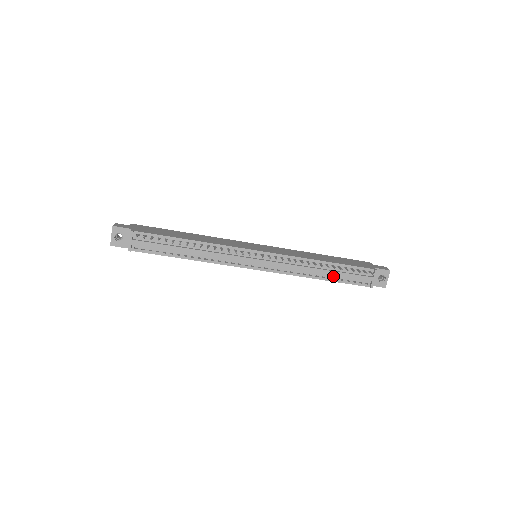
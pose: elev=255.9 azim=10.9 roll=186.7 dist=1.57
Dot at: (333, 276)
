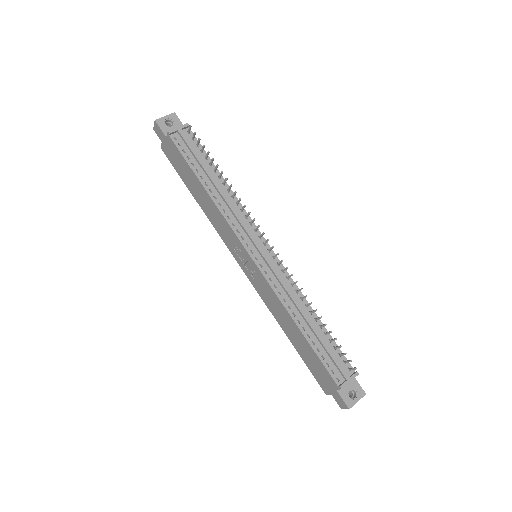
Dot at: (313, 337)
